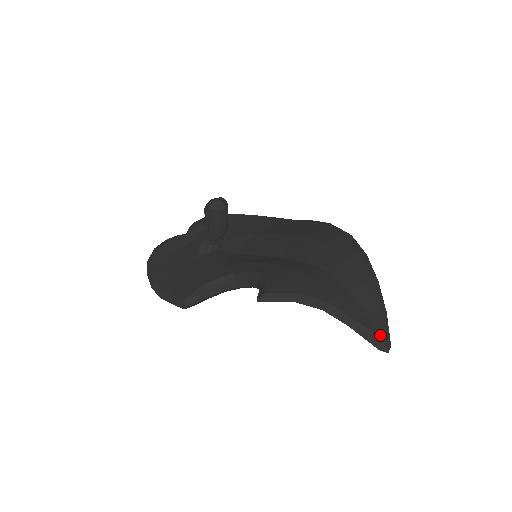
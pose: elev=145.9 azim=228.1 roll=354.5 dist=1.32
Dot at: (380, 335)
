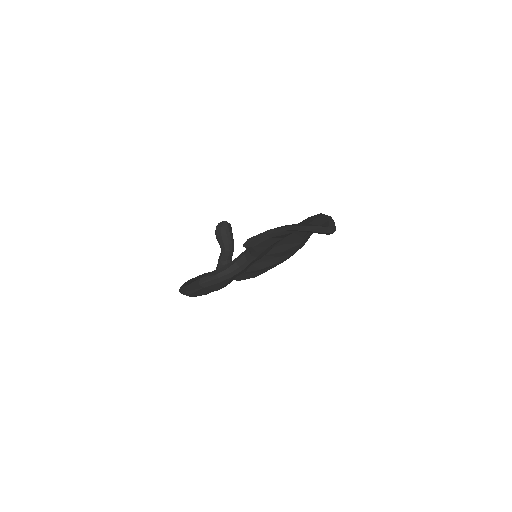
Dot at: (327, 227)
